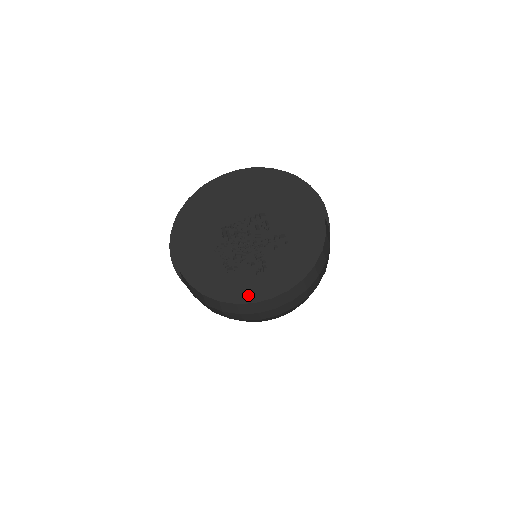
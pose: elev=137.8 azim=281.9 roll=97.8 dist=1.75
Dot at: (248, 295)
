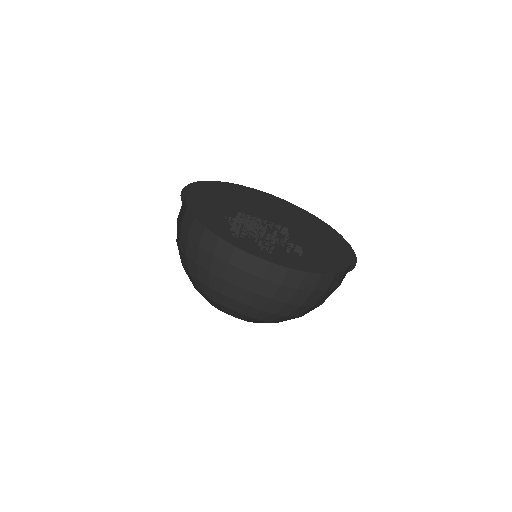
Dot at: (249, 249)
